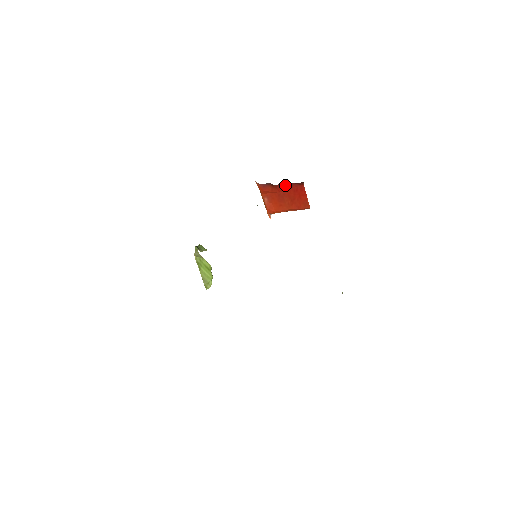
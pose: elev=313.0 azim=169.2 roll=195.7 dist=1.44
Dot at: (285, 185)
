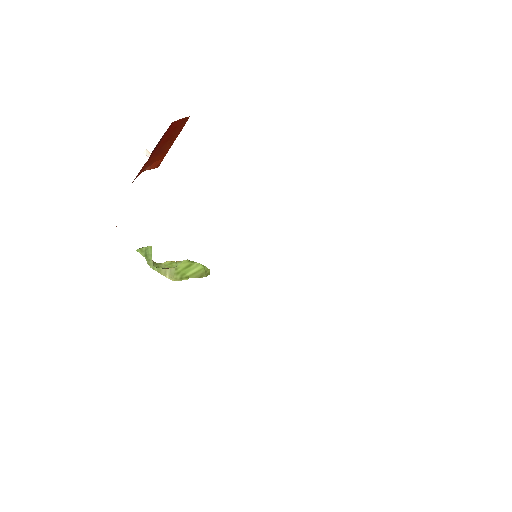
Dot at: (155, 148)
